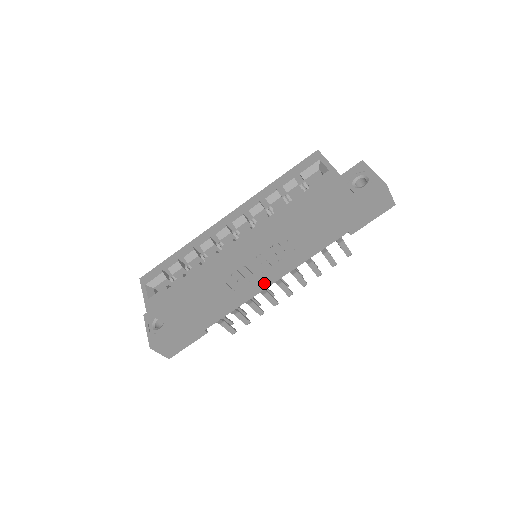
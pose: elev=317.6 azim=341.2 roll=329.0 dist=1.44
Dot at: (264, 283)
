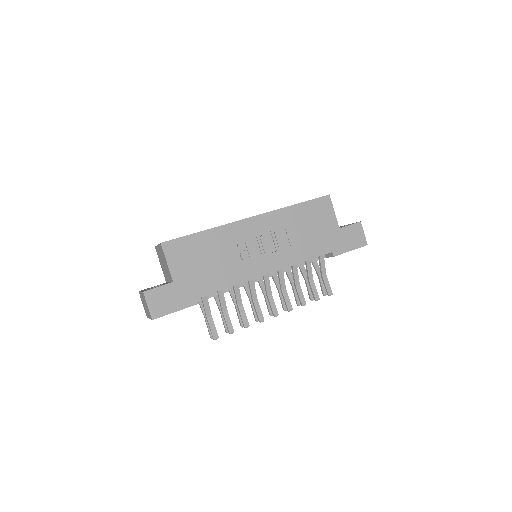
Dot at: (260, 269)
